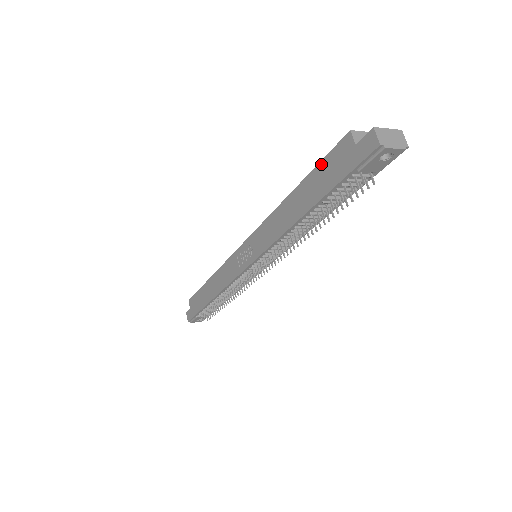
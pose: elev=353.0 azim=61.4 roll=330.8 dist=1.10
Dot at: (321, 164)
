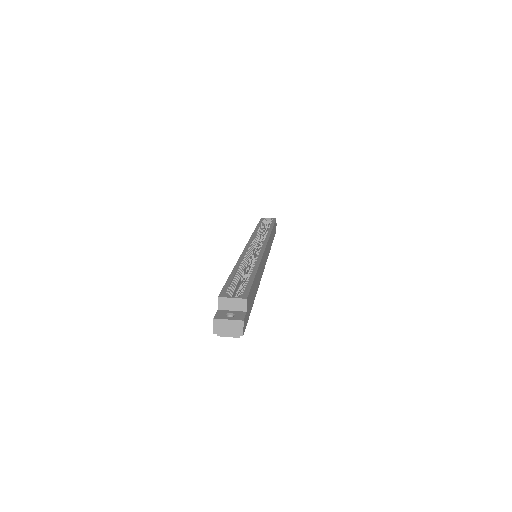
Dot at: (225, 285)
